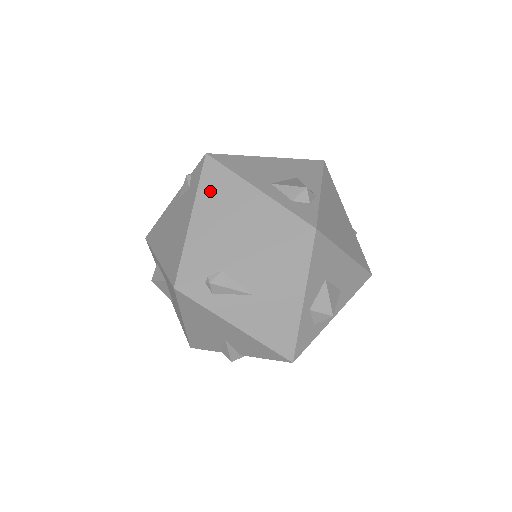
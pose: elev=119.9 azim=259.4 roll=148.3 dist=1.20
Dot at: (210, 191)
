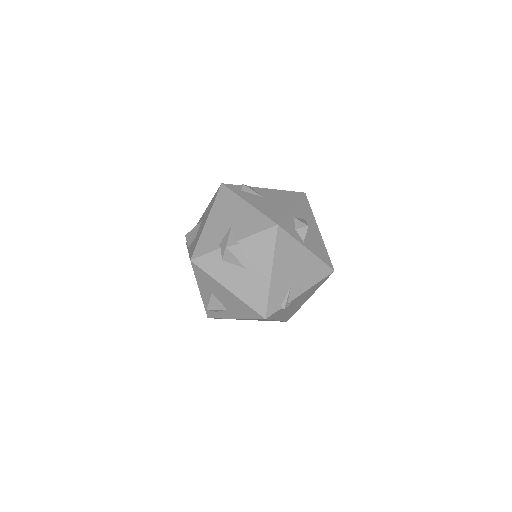
Dot at: occluded
